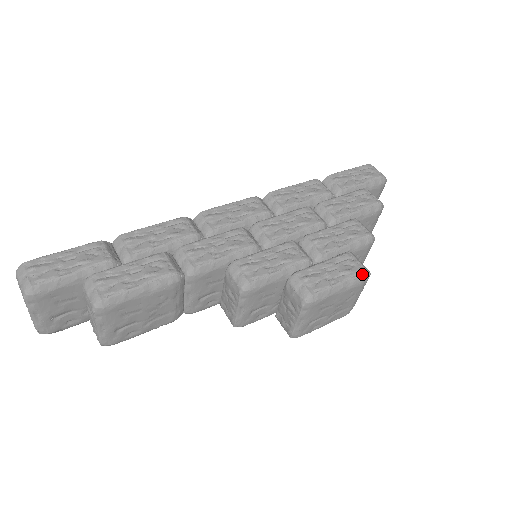
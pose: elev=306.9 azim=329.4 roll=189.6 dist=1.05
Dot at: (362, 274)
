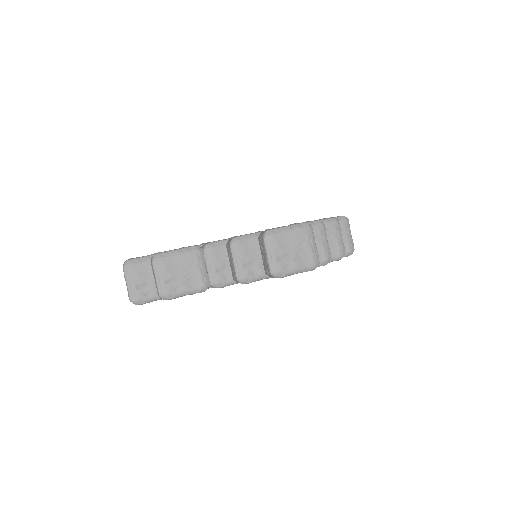
Dot at: (303, 223)
